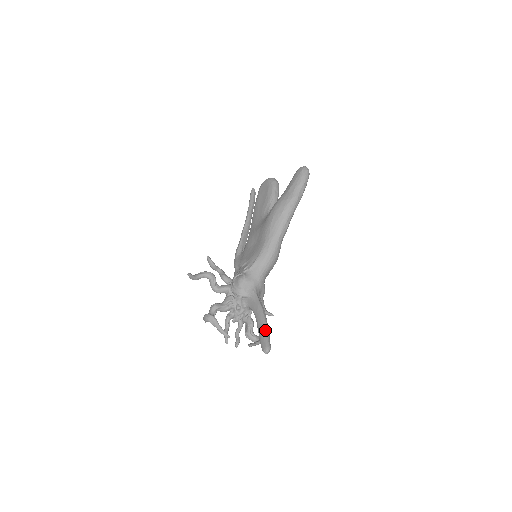
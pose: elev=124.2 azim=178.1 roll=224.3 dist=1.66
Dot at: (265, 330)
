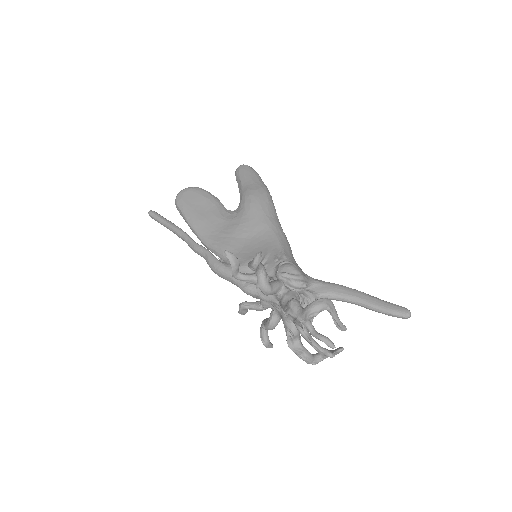
Dot at: (380, 299)
